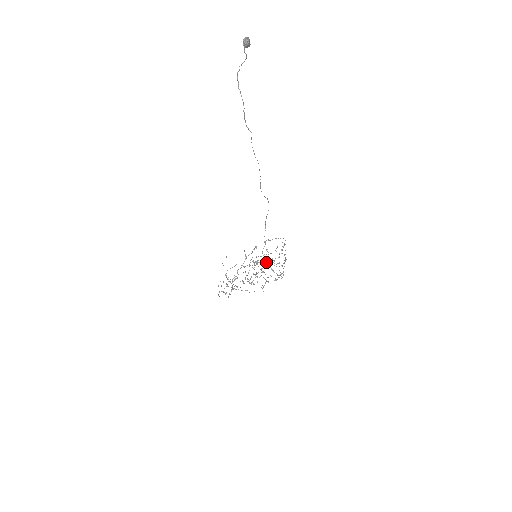
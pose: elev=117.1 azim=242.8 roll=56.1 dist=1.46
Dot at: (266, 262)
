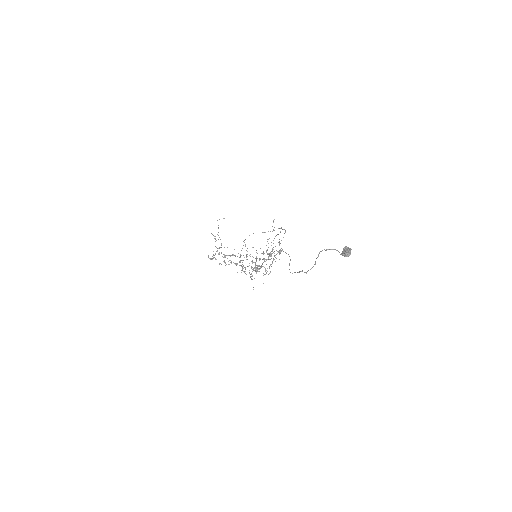
Dot at: (264, 267)
